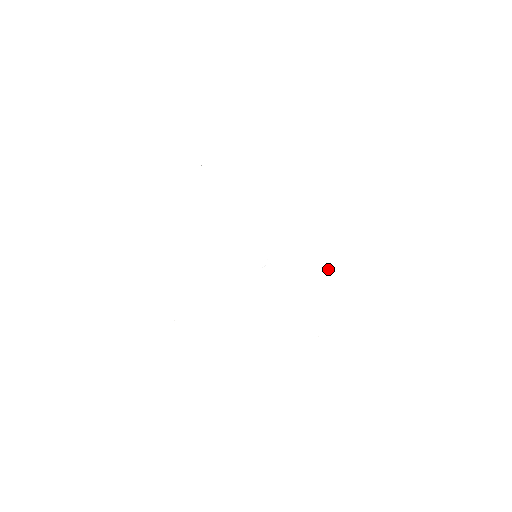
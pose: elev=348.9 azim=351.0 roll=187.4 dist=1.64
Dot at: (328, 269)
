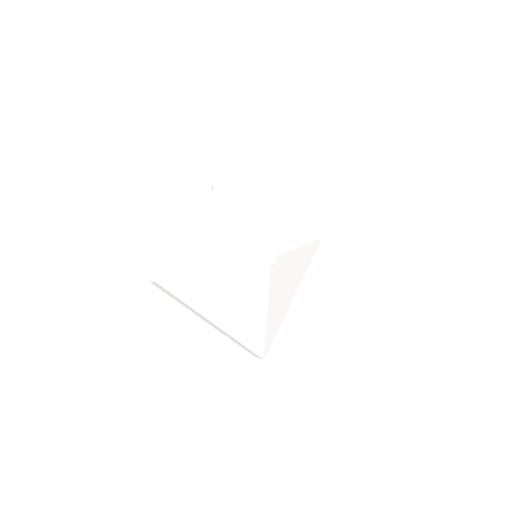
Dot at: (291, 299)
